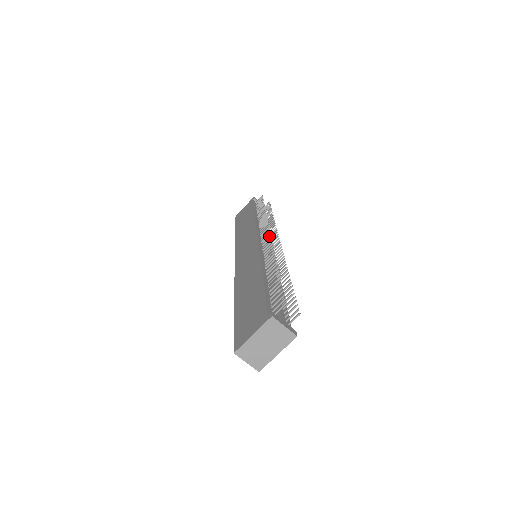
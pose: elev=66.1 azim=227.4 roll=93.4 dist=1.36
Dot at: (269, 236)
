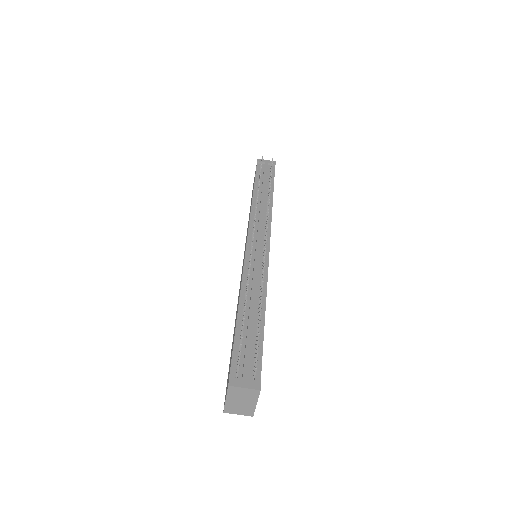
Dot at: occluded
